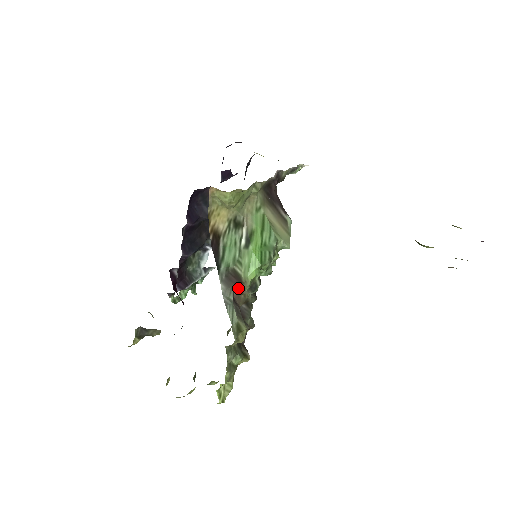
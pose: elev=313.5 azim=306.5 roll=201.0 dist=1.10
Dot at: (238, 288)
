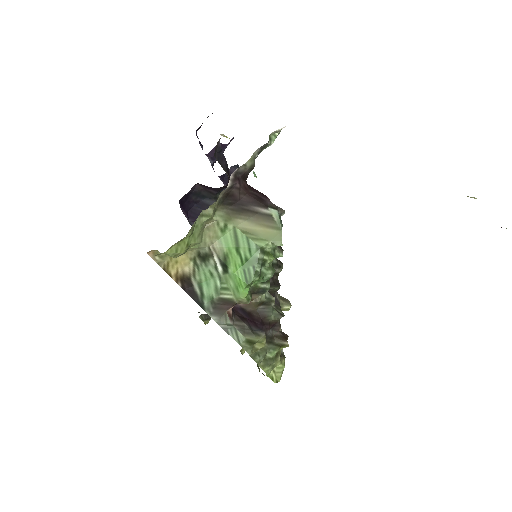
Dot at: occluded
